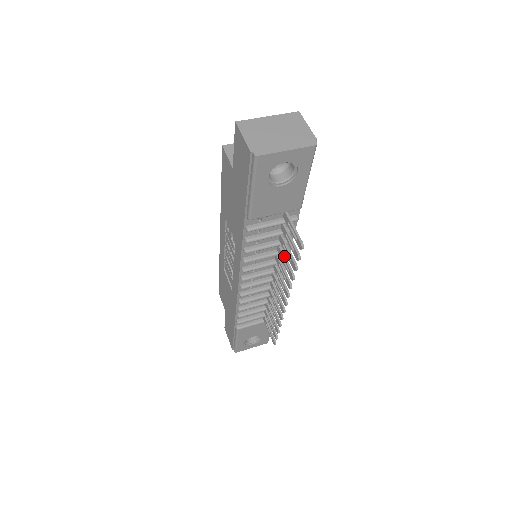
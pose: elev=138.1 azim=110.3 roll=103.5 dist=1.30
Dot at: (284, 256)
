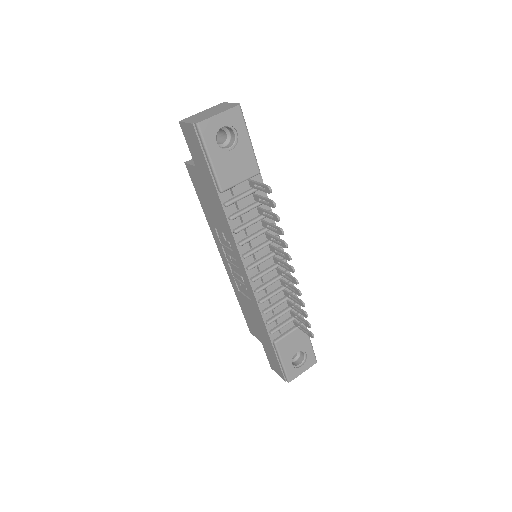
Dot at: (269, 223)
